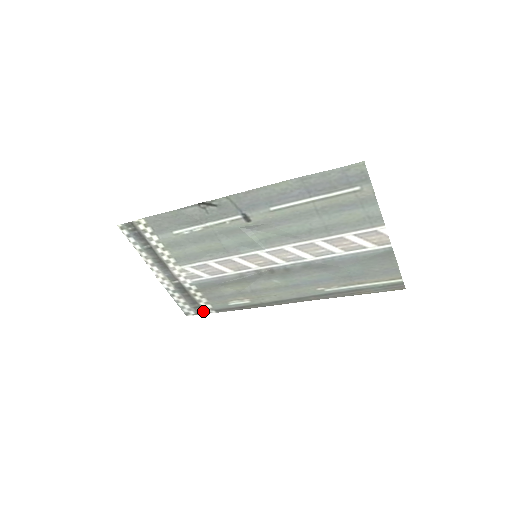
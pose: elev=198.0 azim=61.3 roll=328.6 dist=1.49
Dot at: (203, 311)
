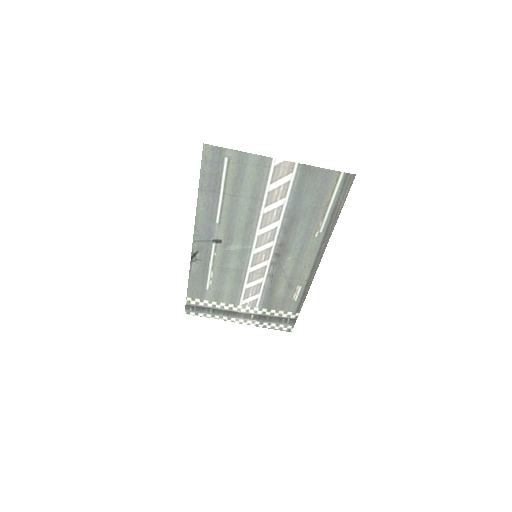
Dot at: (292, 320)
